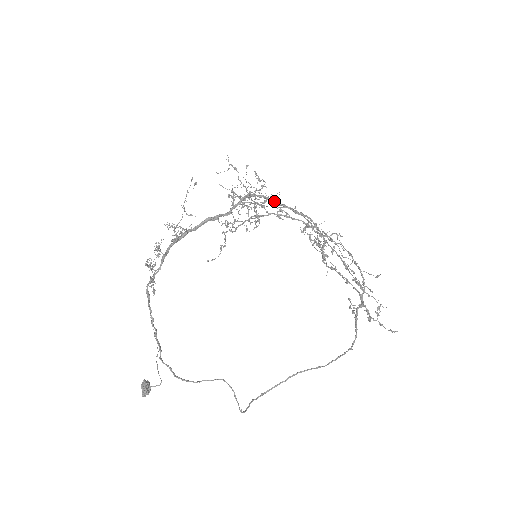
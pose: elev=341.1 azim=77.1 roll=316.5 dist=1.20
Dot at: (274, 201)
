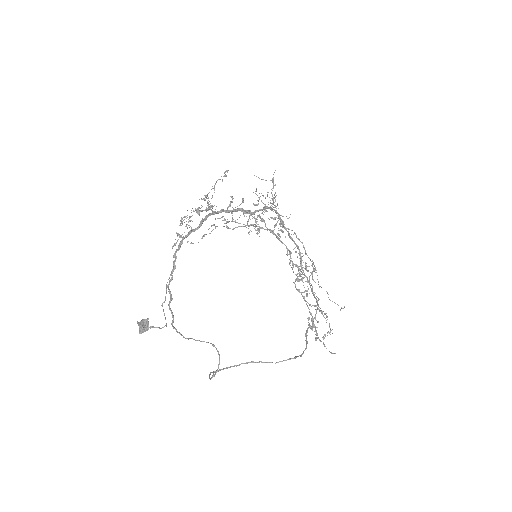
Dot at: (282, 221)
